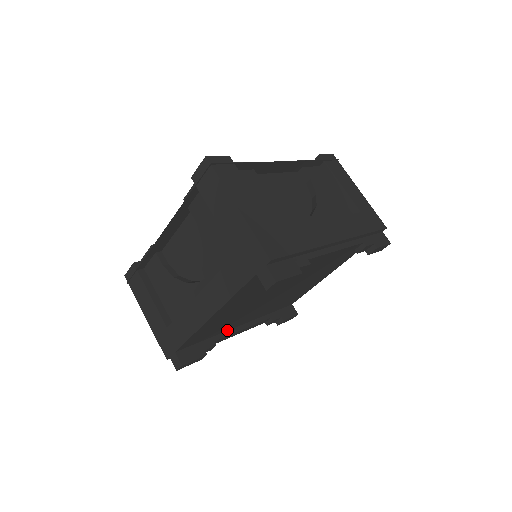
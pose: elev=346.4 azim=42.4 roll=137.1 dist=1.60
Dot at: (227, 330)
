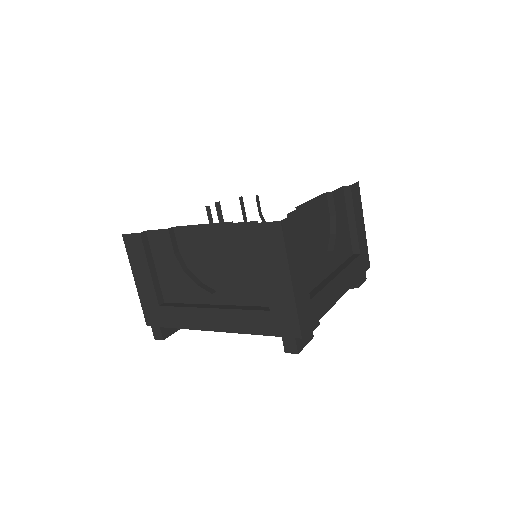
Dot at: occluded
